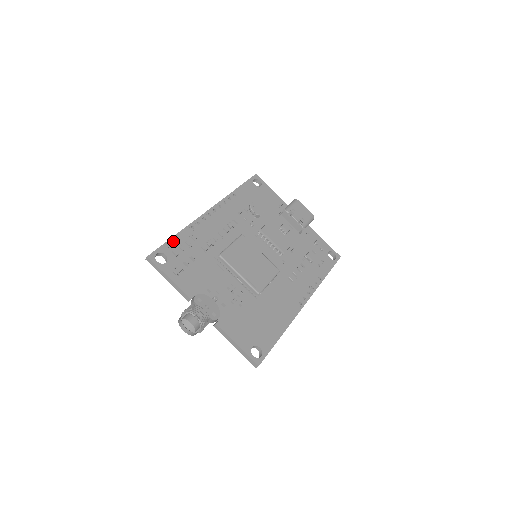
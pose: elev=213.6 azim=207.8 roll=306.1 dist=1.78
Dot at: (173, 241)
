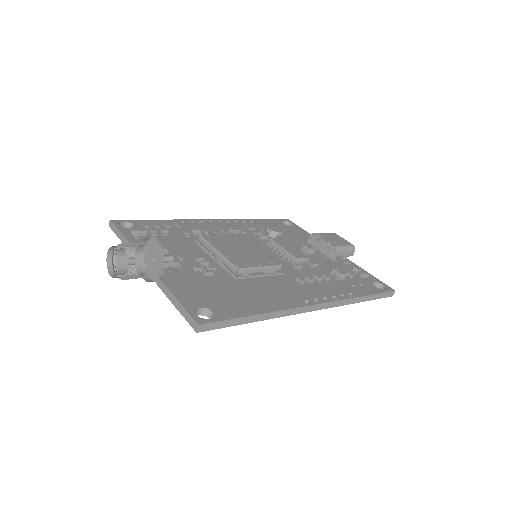
Dot at: (151, 221)
